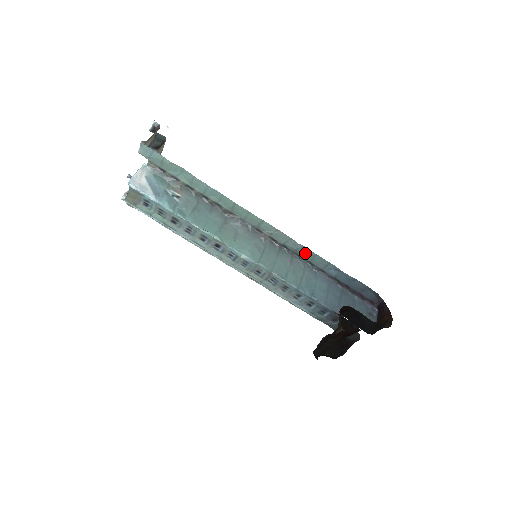
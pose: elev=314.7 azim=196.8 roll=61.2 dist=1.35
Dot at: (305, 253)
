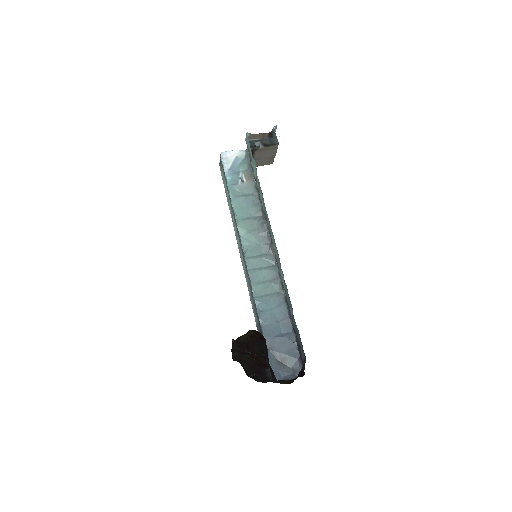
Dot at: (284, 280)
